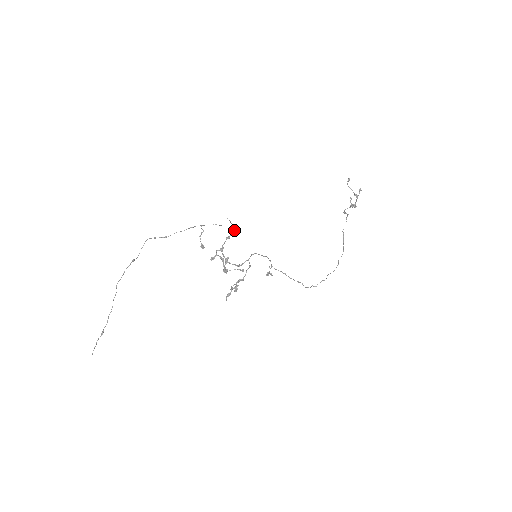
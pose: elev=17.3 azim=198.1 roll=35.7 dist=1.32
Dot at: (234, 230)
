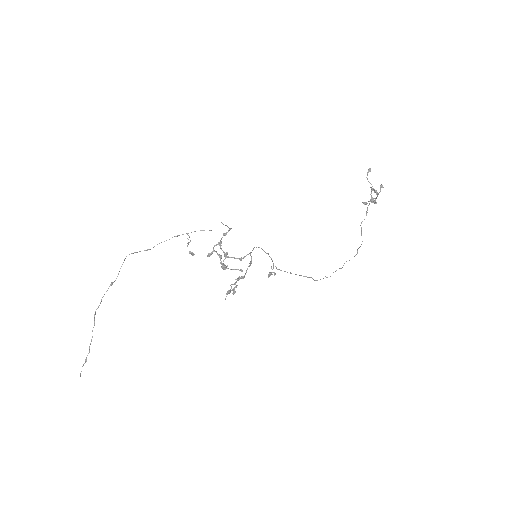
Dot at: occluded
